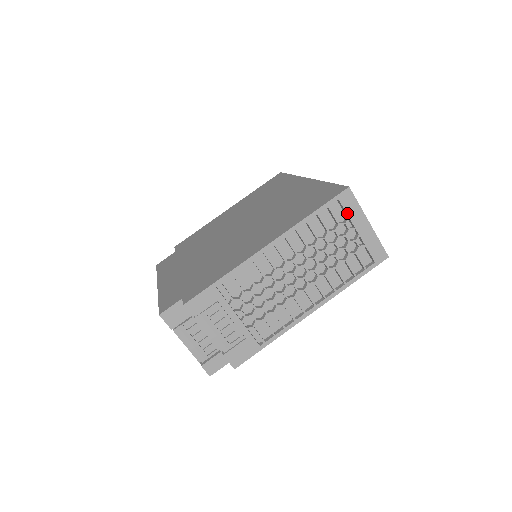
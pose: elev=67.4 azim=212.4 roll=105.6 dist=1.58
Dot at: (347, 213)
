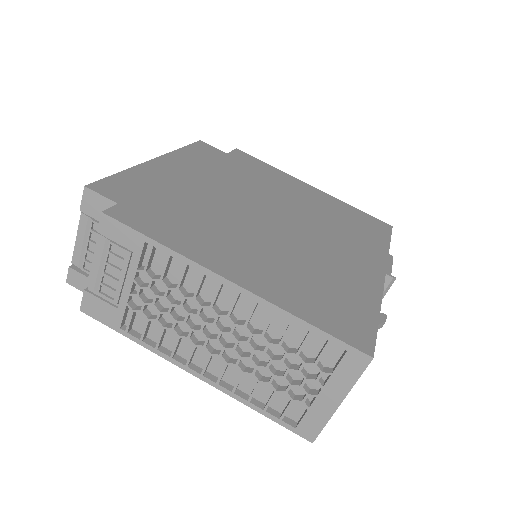
Dot at: (336, 369)
